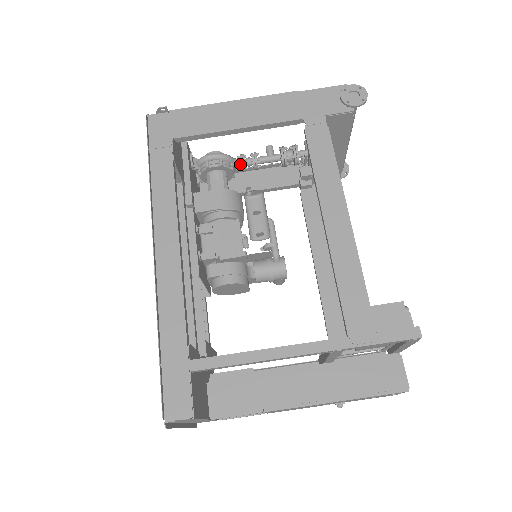
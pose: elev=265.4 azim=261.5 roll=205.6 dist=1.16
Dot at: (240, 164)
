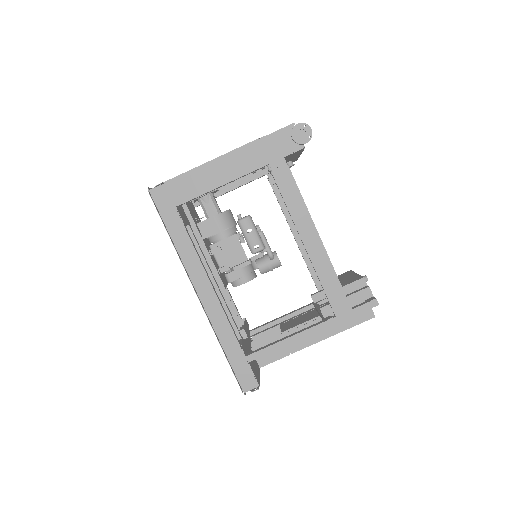
Dot at: occluded
